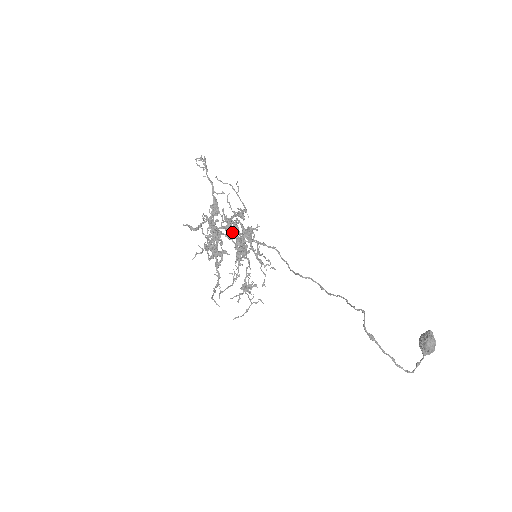
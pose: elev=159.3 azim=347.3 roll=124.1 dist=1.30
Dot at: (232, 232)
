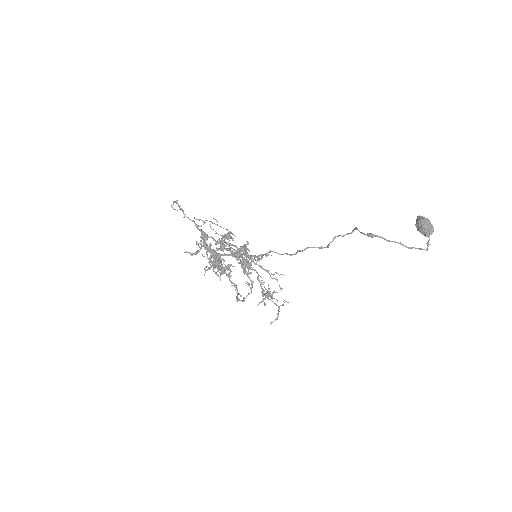
Dot at: (227, 248)
